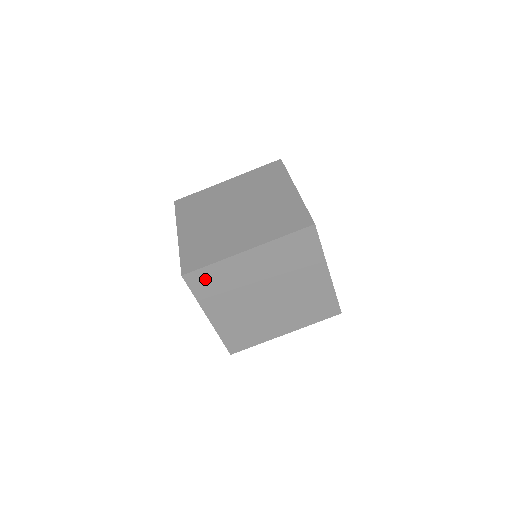
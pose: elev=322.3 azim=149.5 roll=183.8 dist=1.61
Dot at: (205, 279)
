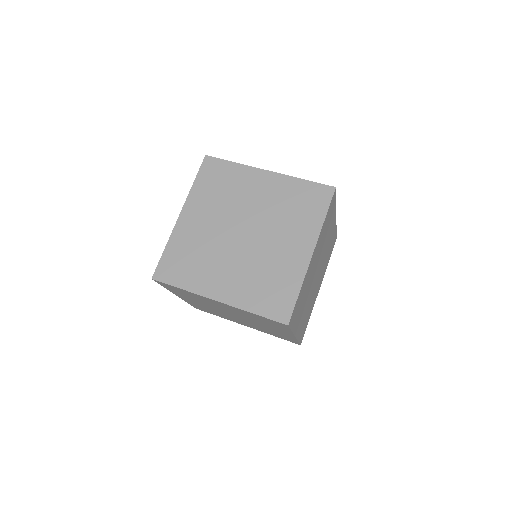
Dot at: (296, 309)
